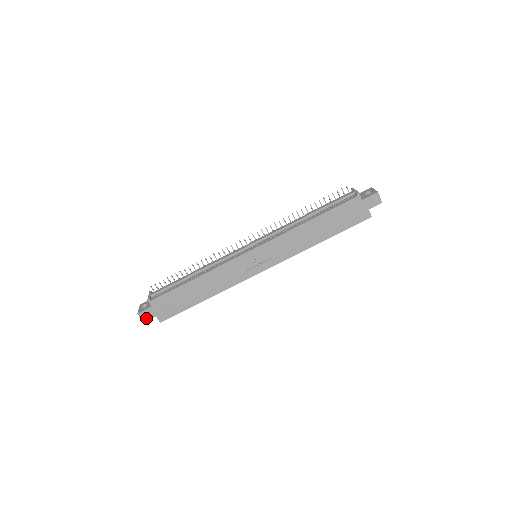
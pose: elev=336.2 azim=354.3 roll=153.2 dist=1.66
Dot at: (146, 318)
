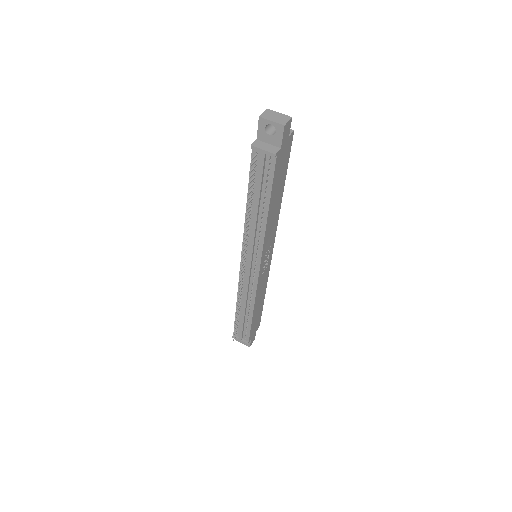
Dot at: (254, 339)
